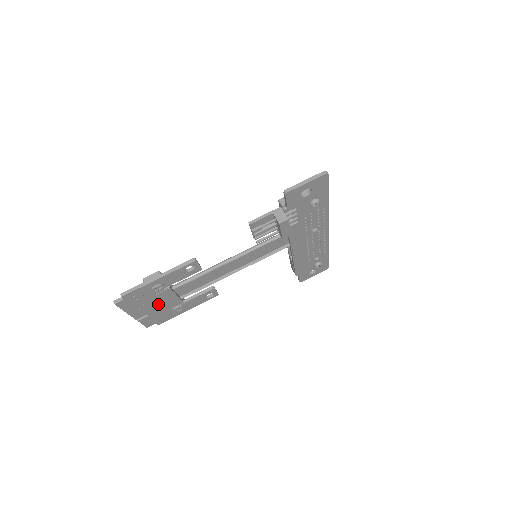
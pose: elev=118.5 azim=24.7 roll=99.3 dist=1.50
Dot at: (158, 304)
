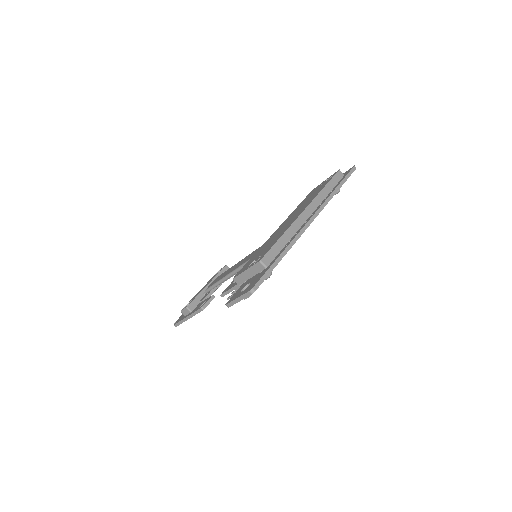
Dot at: occluded
